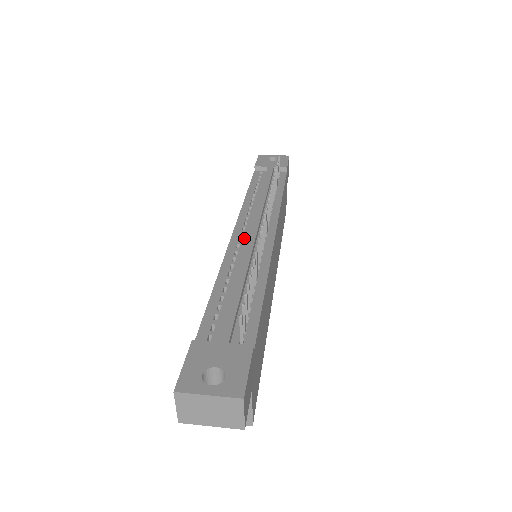
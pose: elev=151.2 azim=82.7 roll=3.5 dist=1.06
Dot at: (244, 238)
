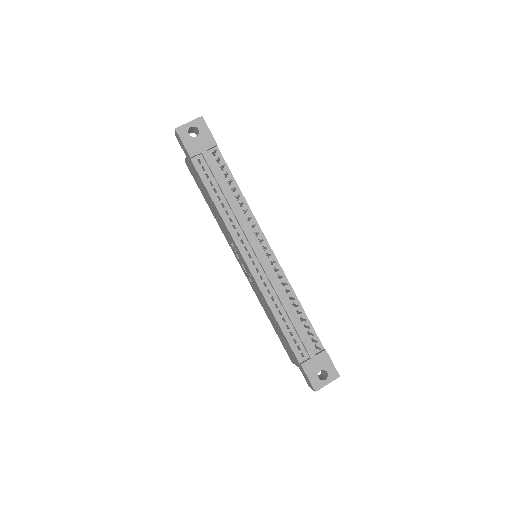
Dot at: (258, 267)
